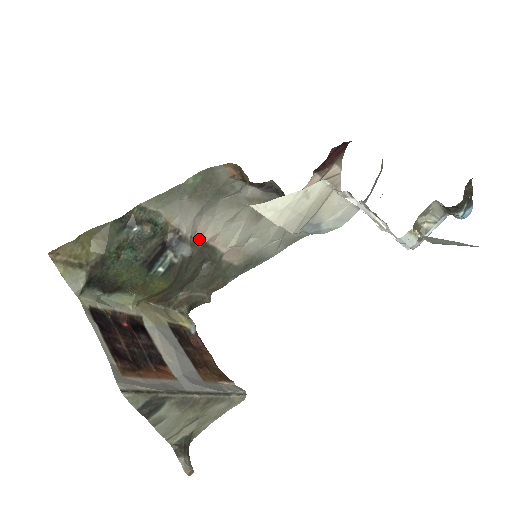
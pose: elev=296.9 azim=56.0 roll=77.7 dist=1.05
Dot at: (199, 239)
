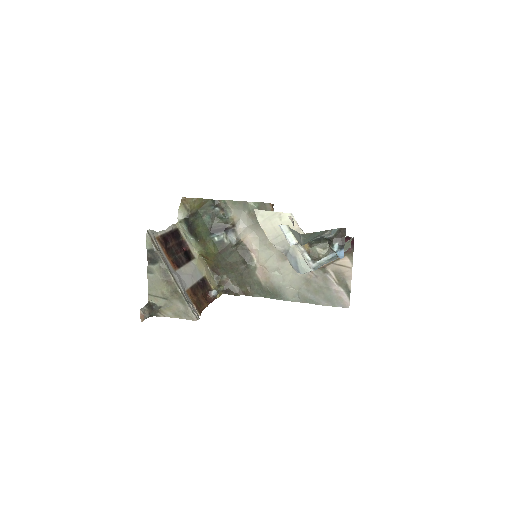
Dot at: (246, 245)
